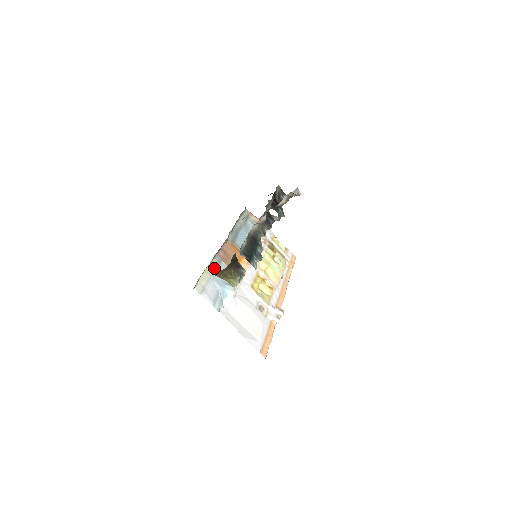
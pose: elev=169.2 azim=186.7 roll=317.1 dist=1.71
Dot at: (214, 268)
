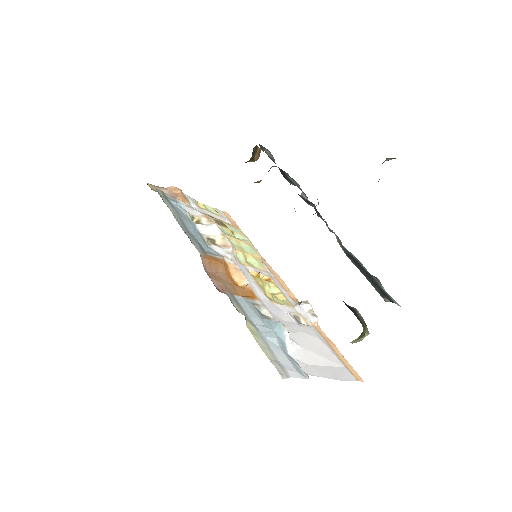
Dot at: occluded
